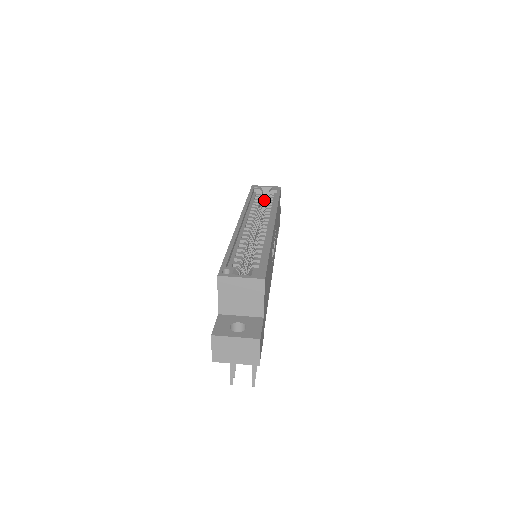
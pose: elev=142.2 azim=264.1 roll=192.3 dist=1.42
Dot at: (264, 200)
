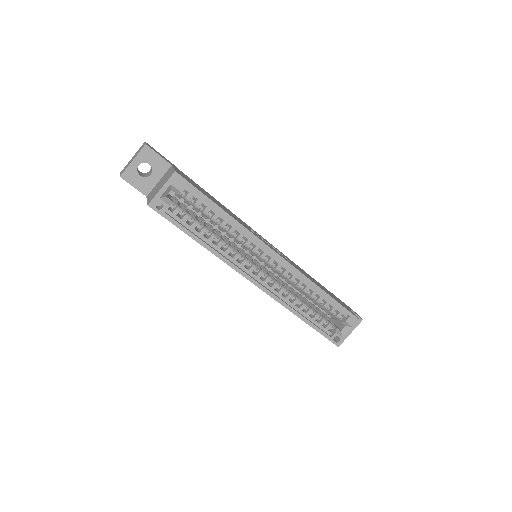
Dot at: occluded
